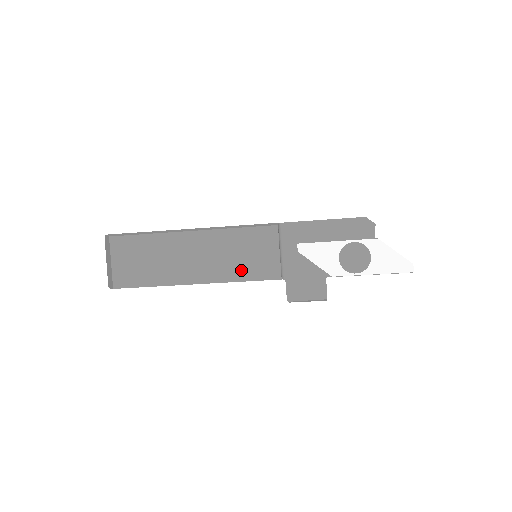
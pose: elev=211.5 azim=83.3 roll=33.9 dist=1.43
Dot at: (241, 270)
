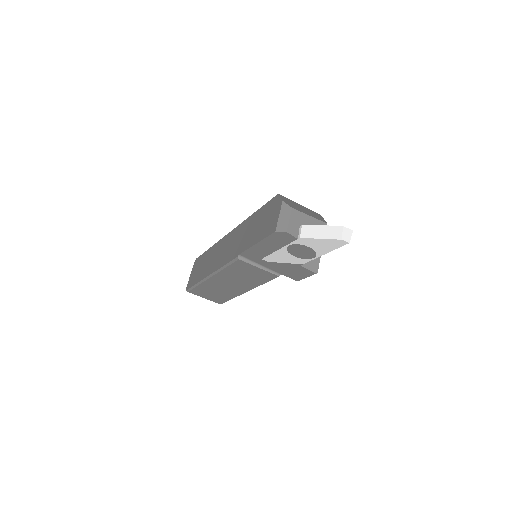
Dot at: (255, 281)
